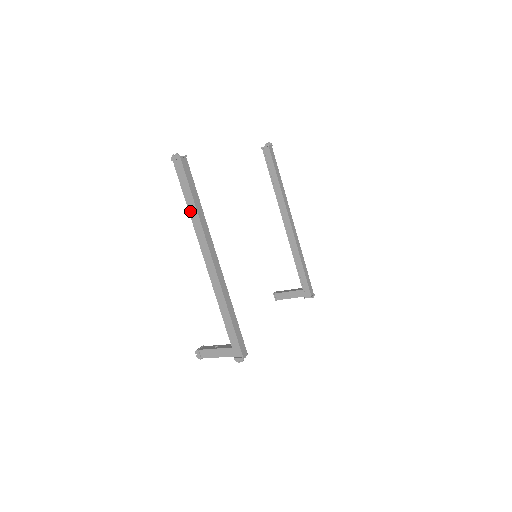
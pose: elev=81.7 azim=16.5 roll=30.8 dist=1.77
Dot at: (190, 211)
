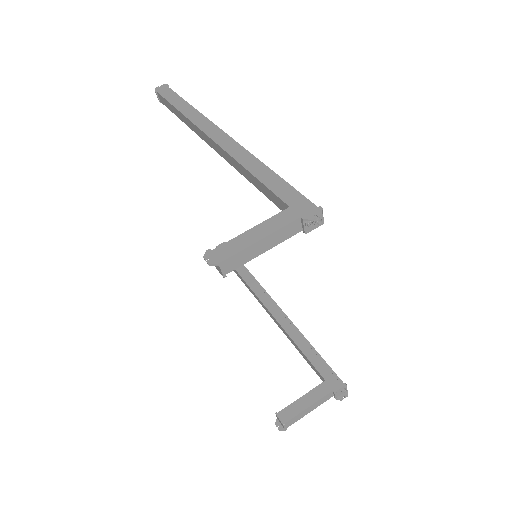
Dot at: (183, 111)
